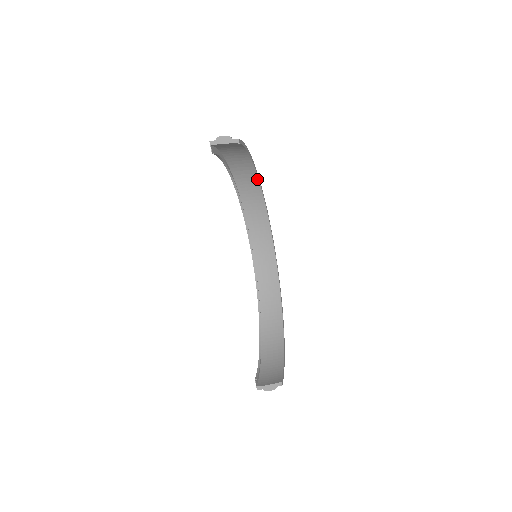
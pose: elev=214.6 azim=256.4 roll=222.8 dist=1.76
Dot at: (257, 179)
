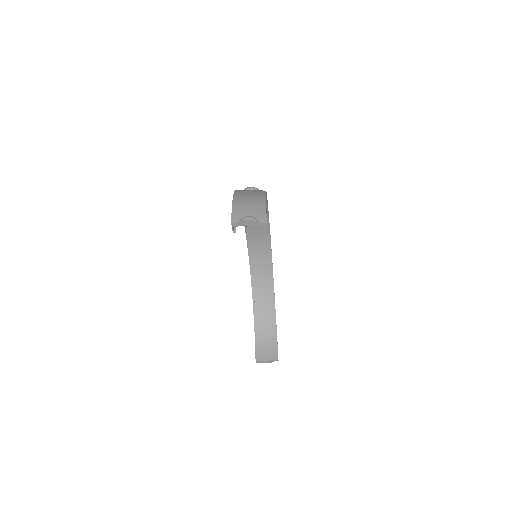
Dot at: occluded
